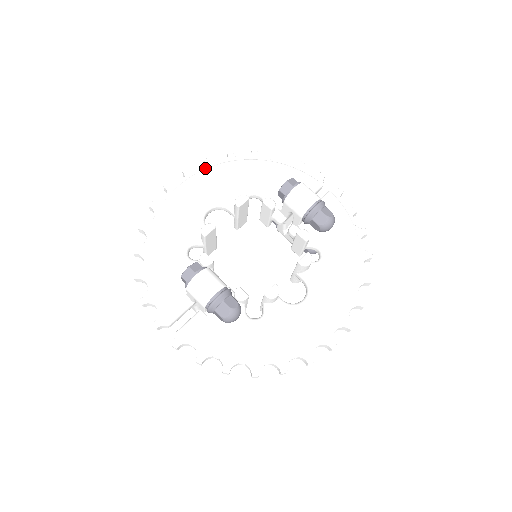
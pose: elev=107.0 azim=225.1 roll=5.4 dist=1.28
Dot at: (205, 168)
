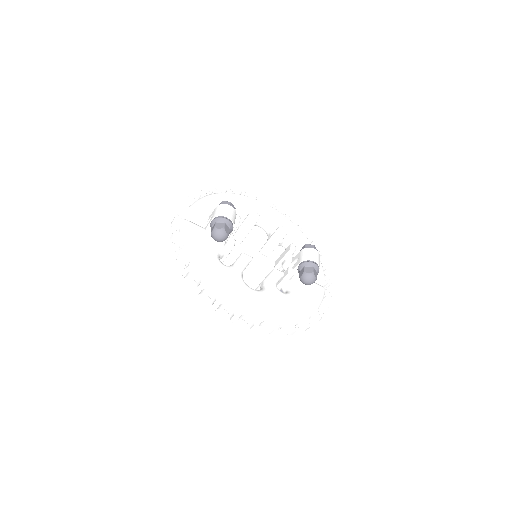
Dot at: (283, 215)
